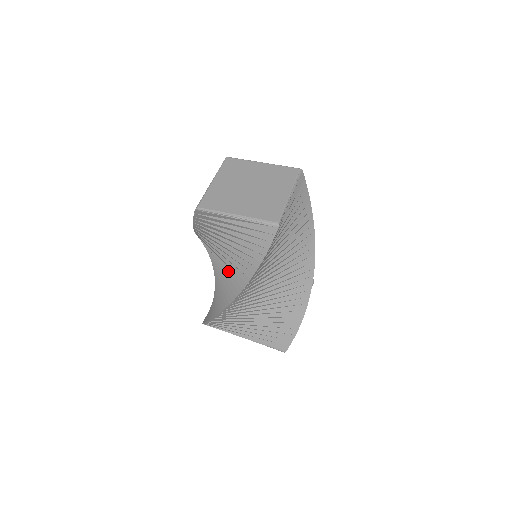
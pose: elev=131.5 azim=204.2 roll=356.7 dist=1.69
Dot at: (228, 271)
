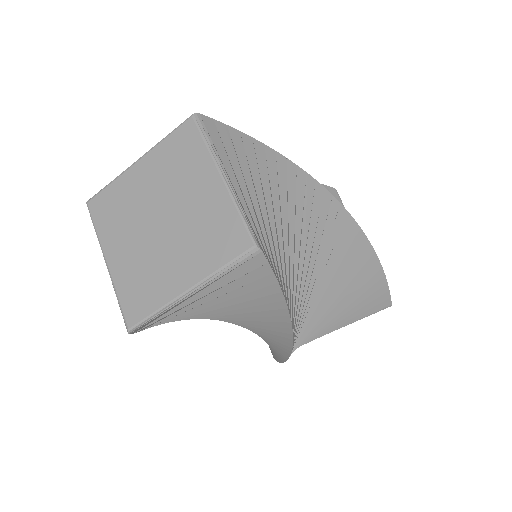
Dot at: (250, 326)
